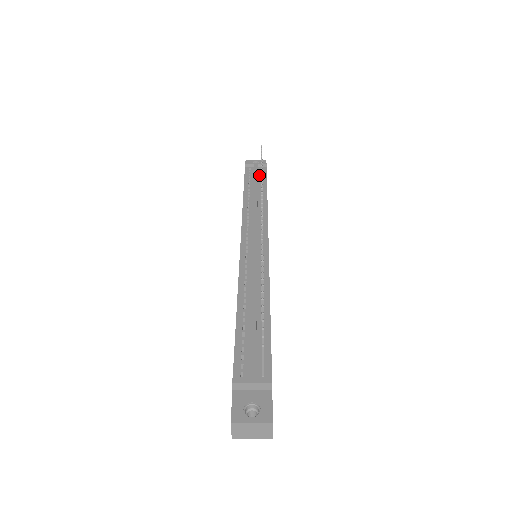
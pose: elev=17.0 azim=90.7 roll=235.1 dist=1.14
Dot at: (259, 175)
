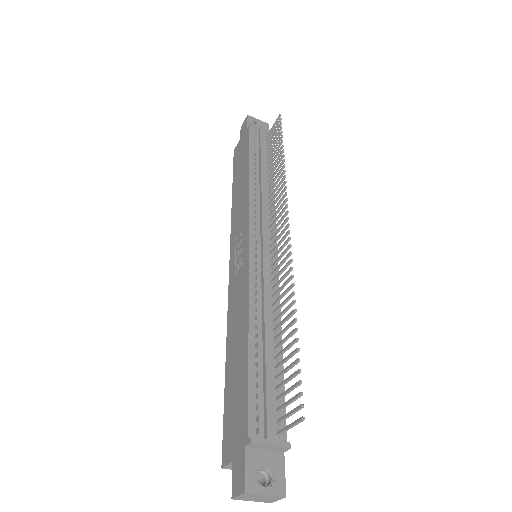
Dot at: (265, 146)
